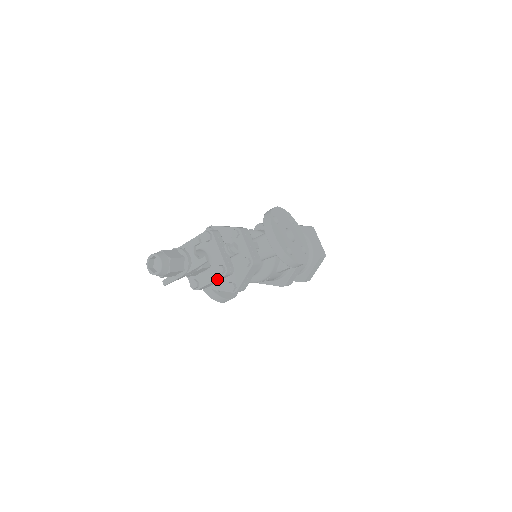
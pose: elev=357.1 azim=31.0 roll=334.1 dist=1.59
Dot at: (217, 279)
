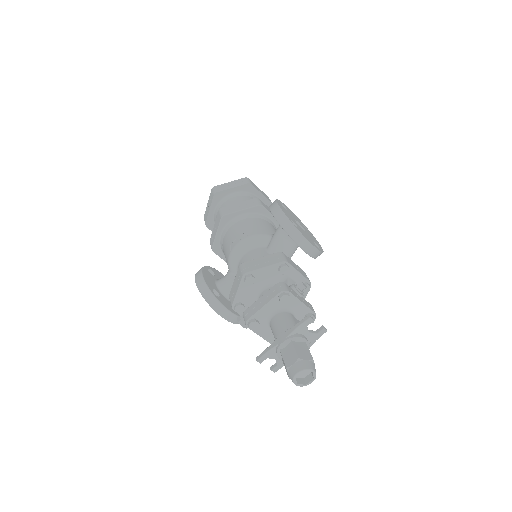
Dot at: occluded
